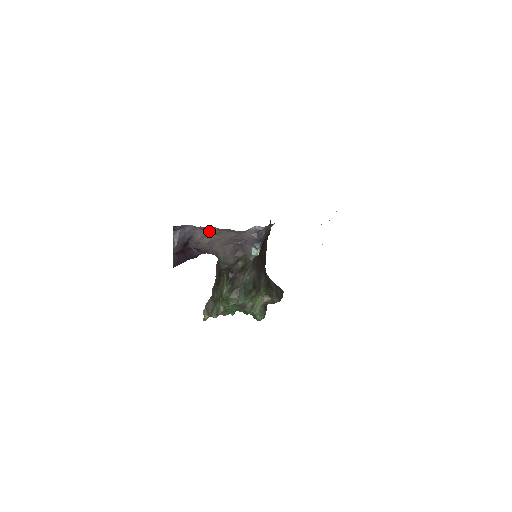
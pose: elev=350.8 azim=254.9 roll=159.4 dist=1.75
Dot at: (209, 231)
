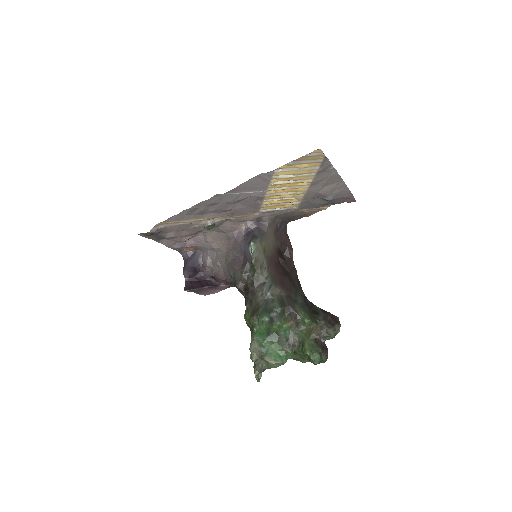
Dot at: (209, 248)
